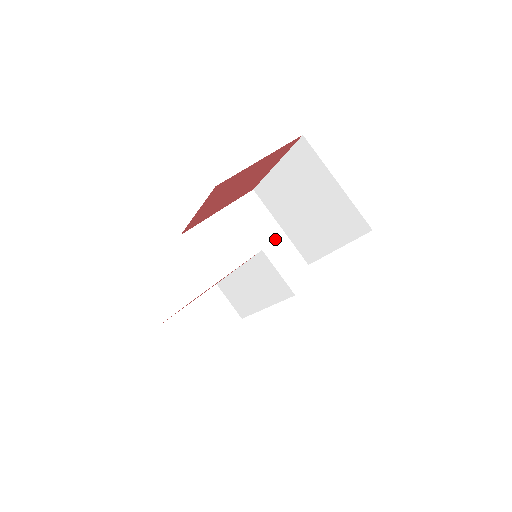
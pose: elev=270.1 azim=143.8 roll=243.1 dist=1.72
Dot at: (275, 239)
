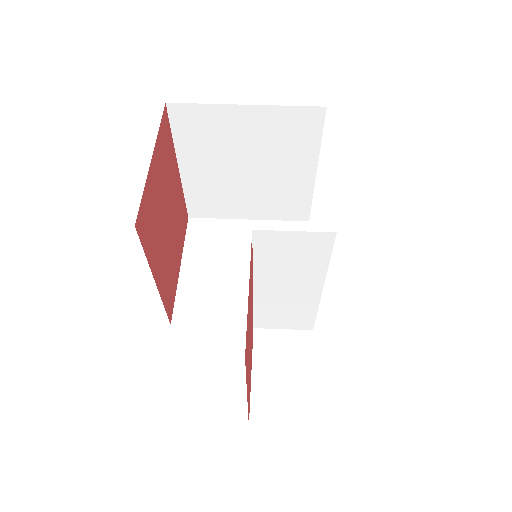
Dot at: occluded
